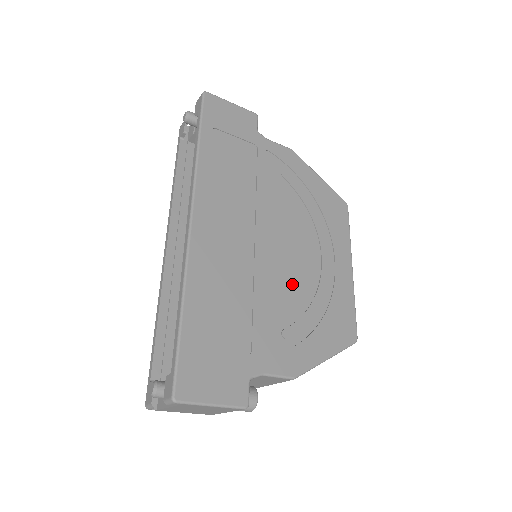
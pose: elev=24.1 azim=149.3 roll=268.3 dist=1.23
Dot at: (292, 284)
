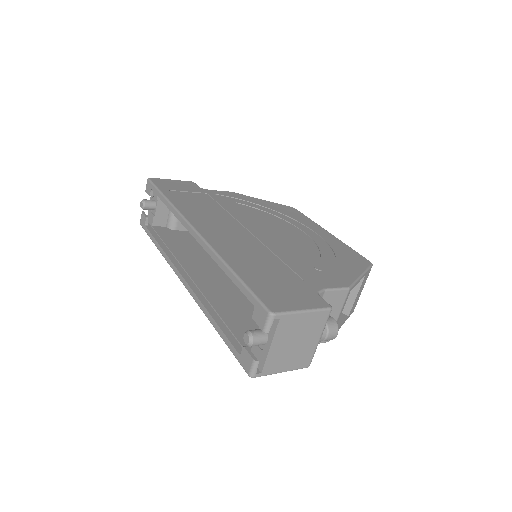
Dot at: (296, 246)
